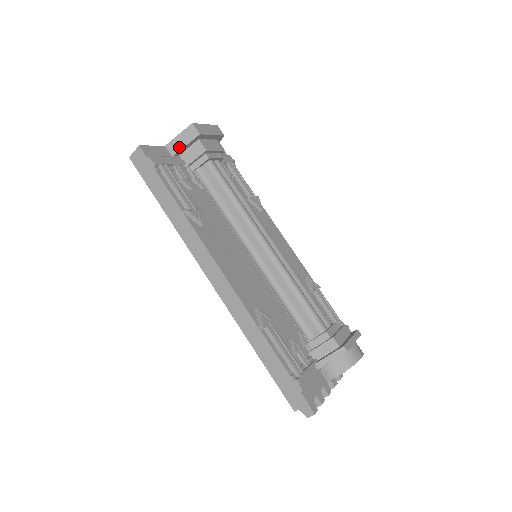
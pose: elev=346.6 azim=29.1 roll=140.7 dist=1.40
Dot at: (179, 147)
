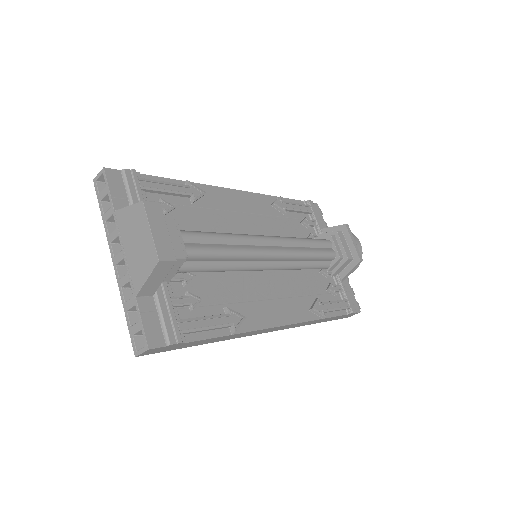
Dot at: (156, 285)
